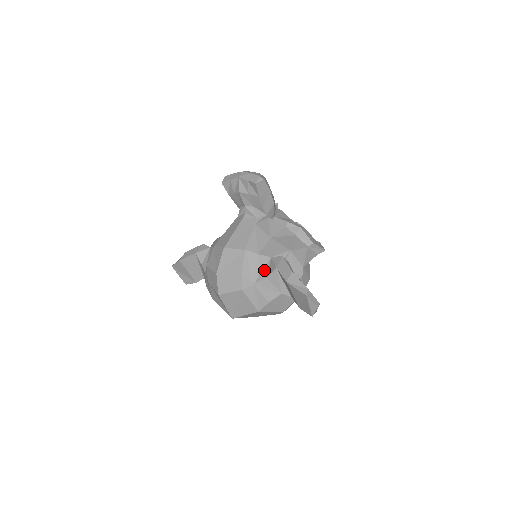
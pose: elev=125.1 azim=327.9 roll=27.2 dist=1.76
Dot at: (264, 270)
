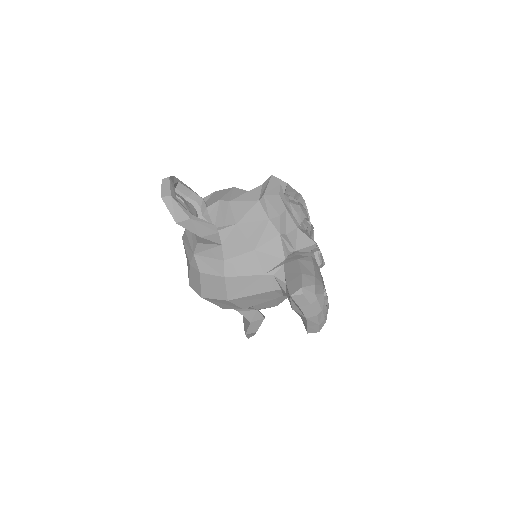
Dot at: (242, 309)
